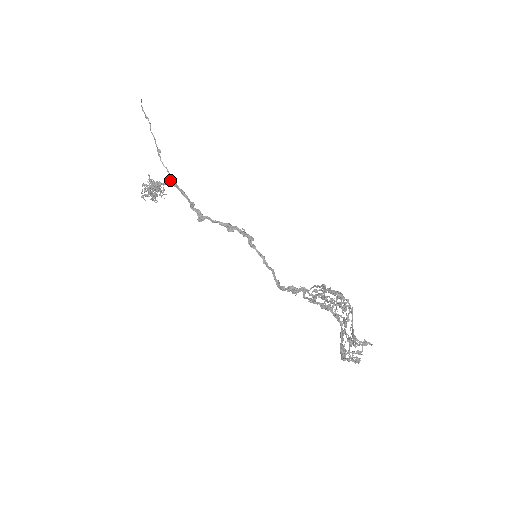
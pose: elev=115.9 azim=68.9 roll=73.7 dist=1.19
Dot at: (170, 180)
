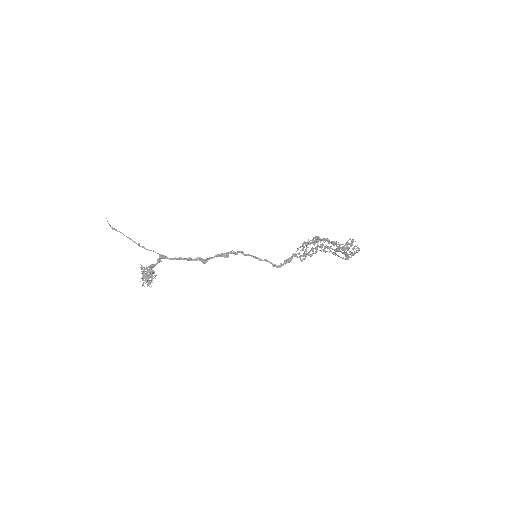
Dot at: (161, 257)
